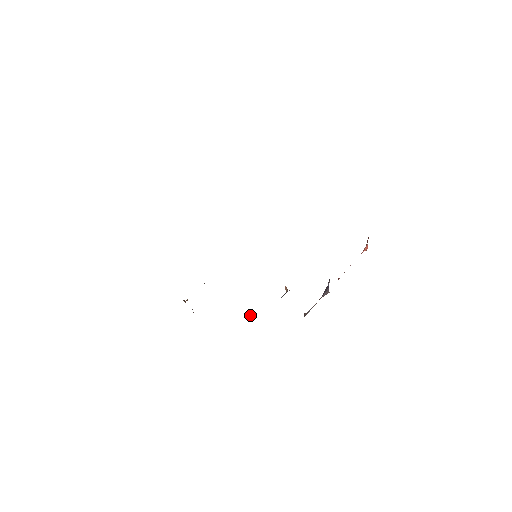
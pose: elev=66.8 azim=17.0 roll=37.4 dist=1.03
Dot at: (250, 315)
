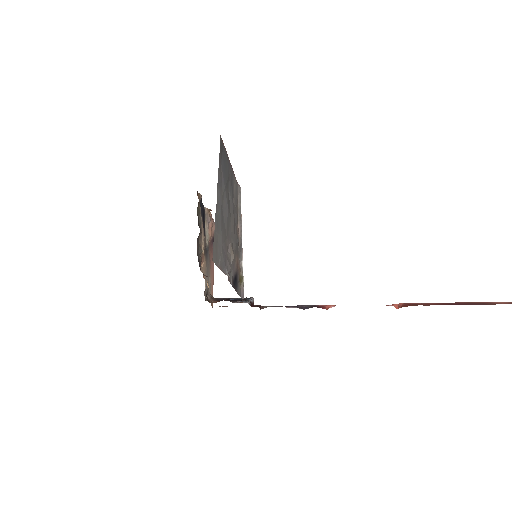
Dot at: occluded
